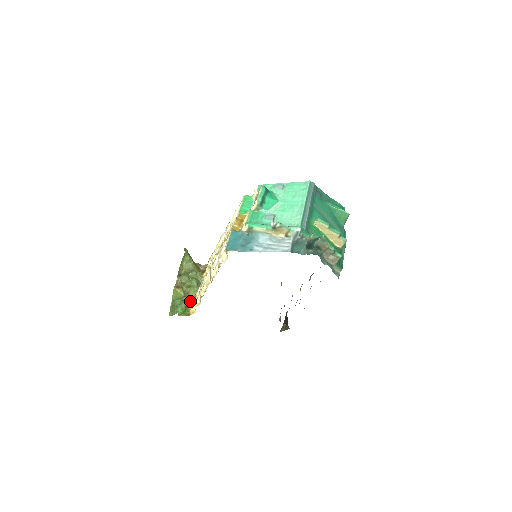
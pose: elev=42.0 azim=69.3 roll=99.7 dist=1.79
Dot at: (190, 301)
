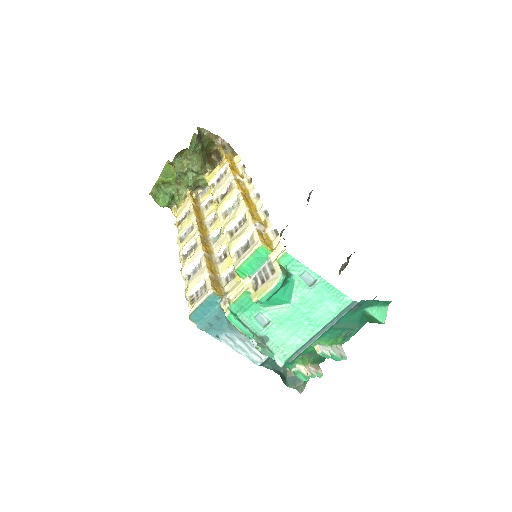
Dot at: (178, 197)
